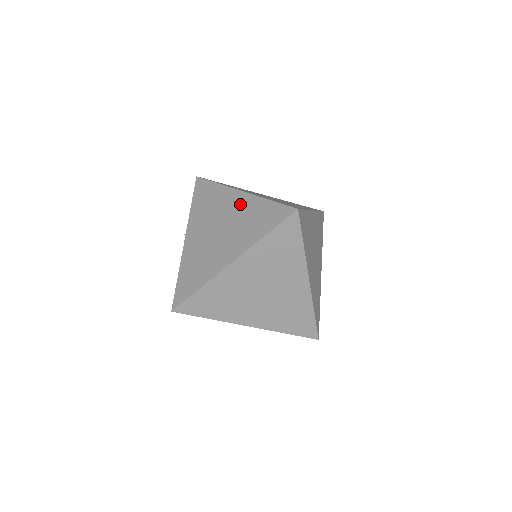
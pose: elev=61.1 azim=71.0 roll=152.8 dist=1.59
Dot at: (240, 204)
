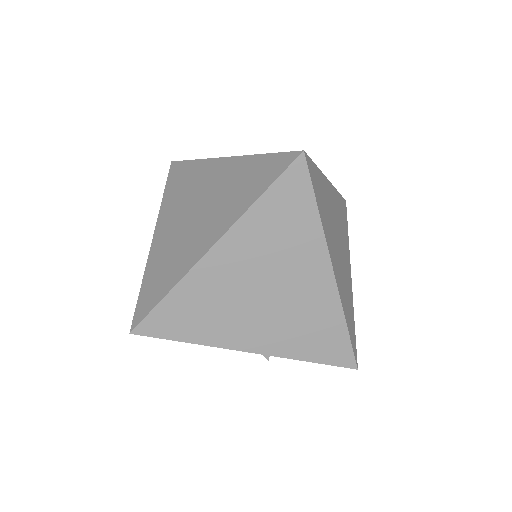
Dot at: (223, 172)
